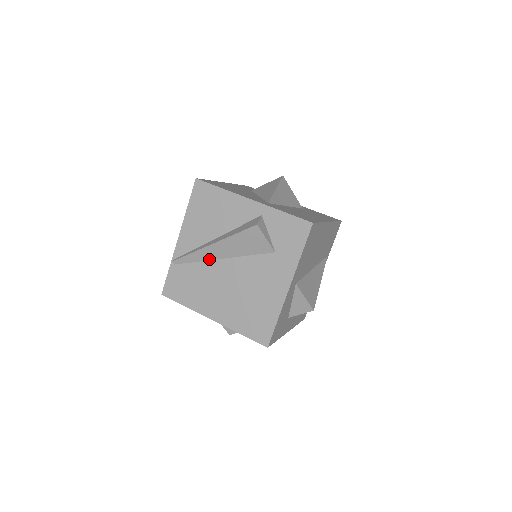
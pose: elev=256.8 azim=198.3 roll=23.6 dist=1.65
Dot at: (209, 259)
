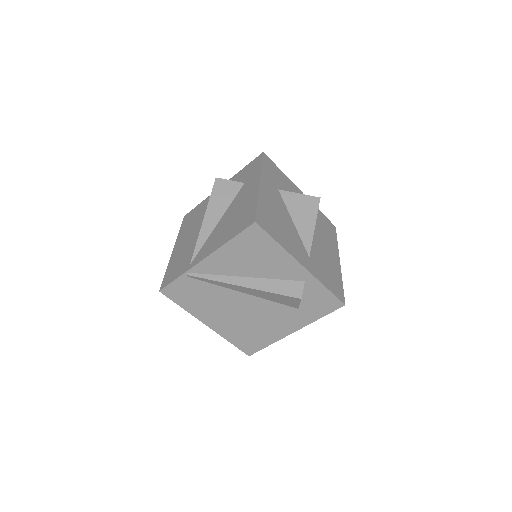
Dot at: (230, 288)
